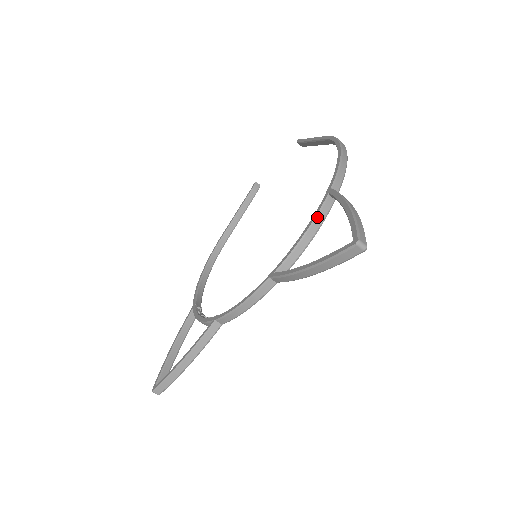
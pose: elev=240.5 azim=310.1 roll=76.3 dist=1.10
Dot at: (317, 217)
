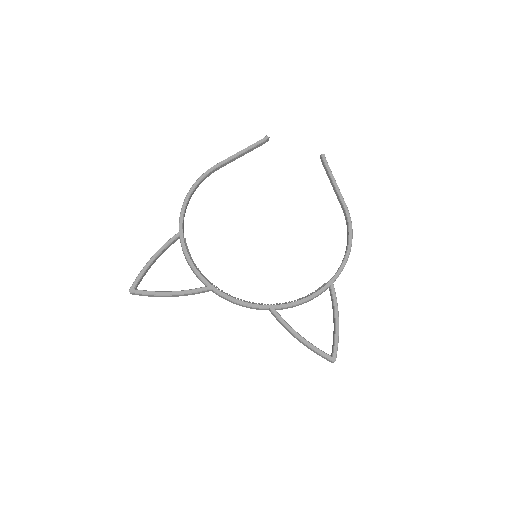
Dot at: (316, 296)
